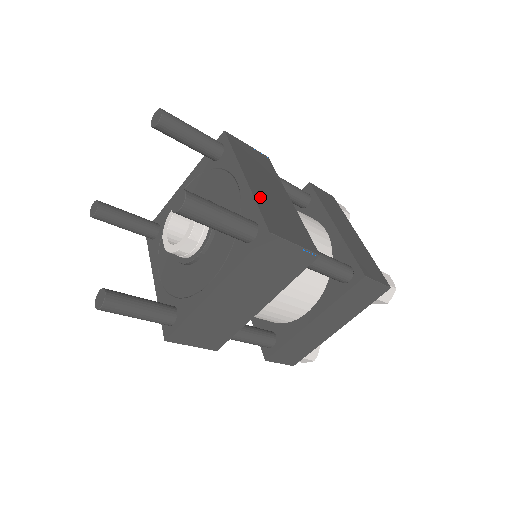
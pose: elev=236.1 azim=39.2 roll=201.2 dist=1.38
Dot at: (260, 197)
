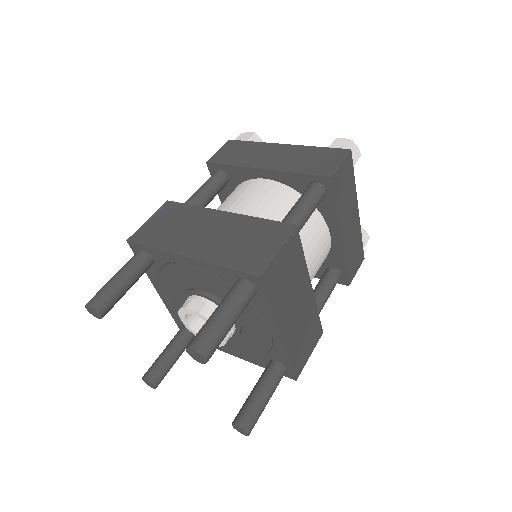
Dot at: (215, 255)
